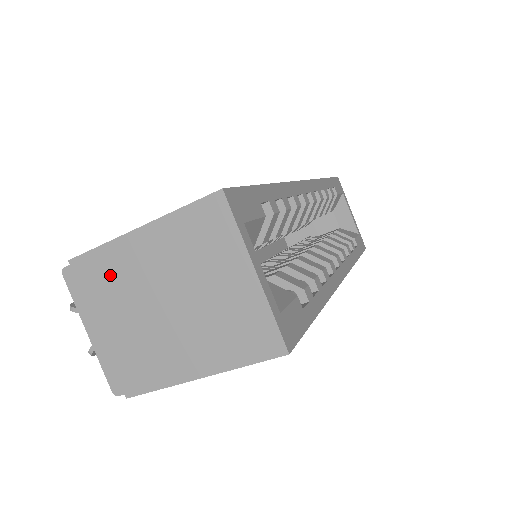
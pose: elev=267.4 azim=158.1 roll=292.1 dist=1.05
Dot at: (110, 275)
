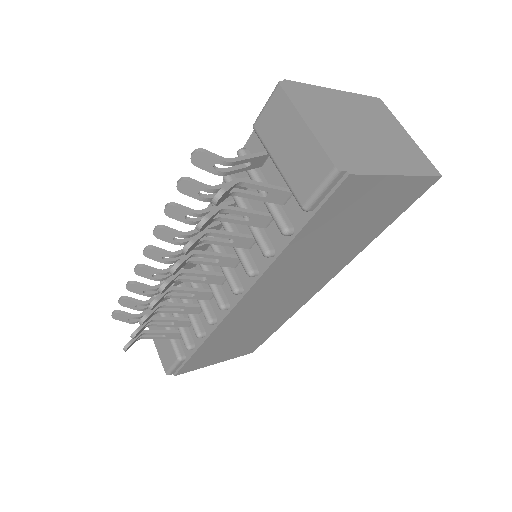
Dot at: (321, 100)
